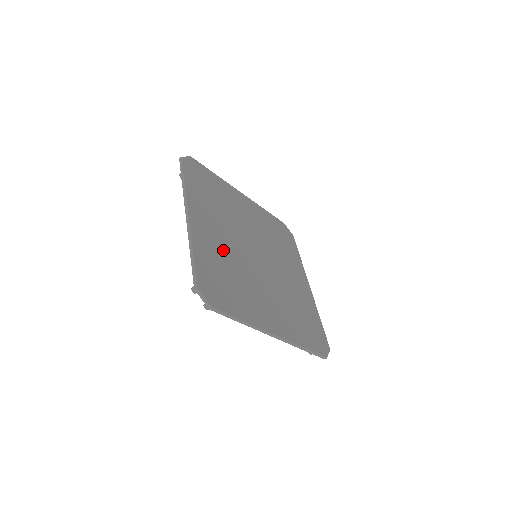
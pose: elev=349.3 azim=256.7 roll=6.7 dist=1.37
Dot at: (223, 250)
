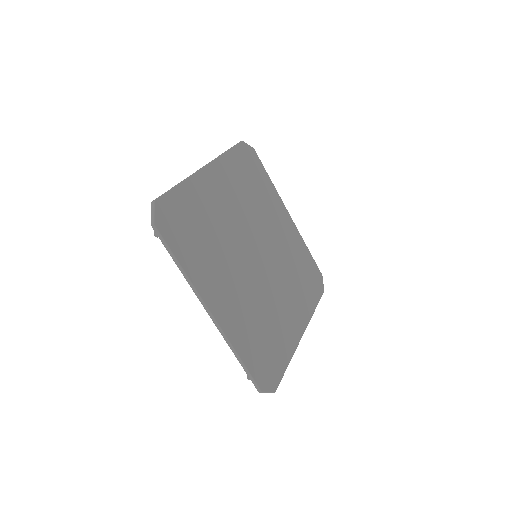
Dot at: (246, 307)
